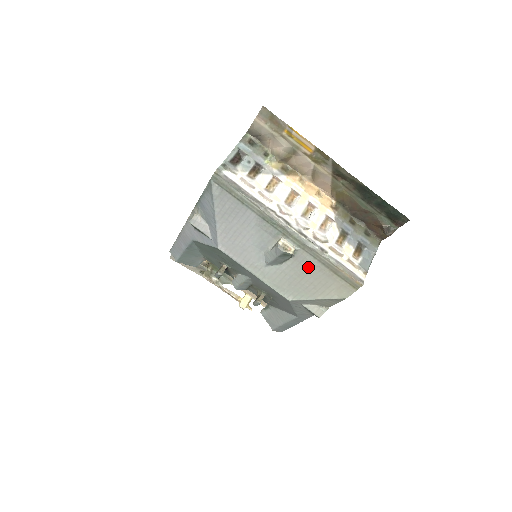
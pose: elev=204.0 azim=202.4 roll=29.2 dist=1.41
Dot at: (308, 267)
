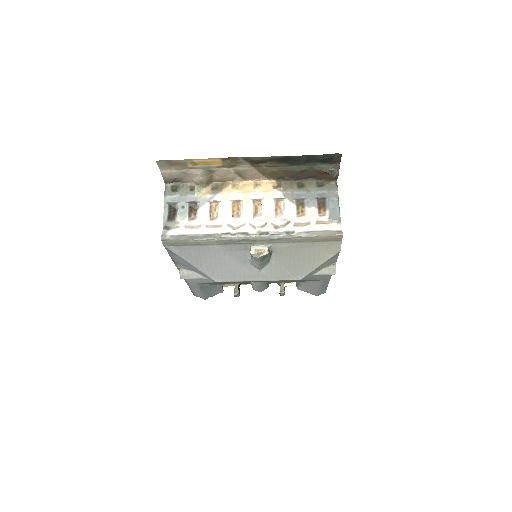
Dot at: (290, 251)
